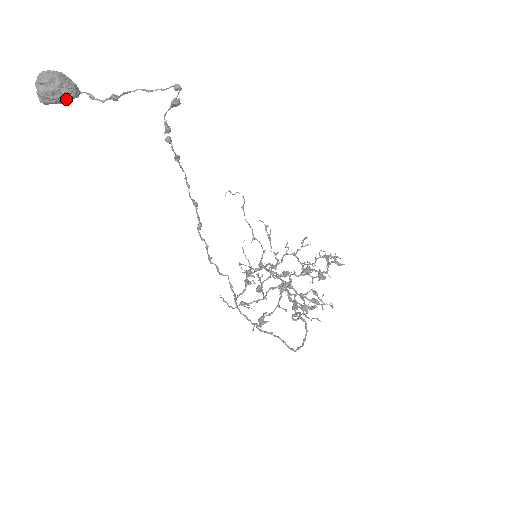
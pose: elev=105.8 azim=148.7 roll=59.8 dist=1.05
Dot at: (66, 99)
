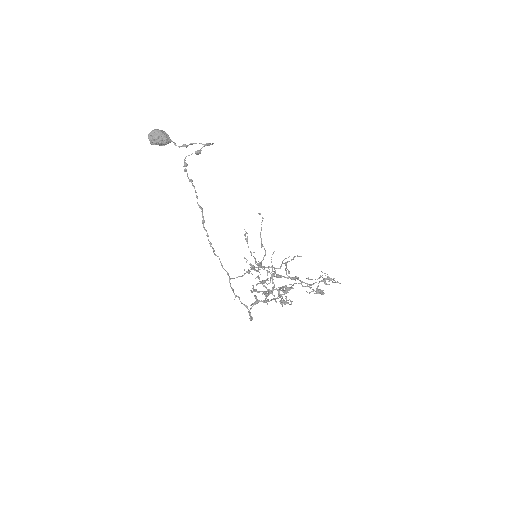
Dot at: (161, 144)
